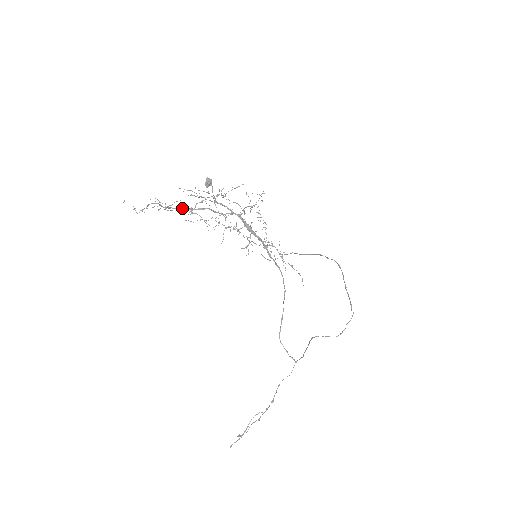
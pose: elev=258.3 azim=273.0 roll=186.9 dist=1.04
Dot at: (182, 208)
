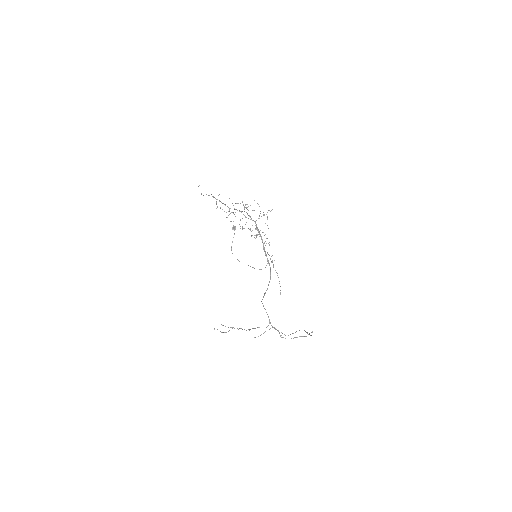
Dot at: occluded
